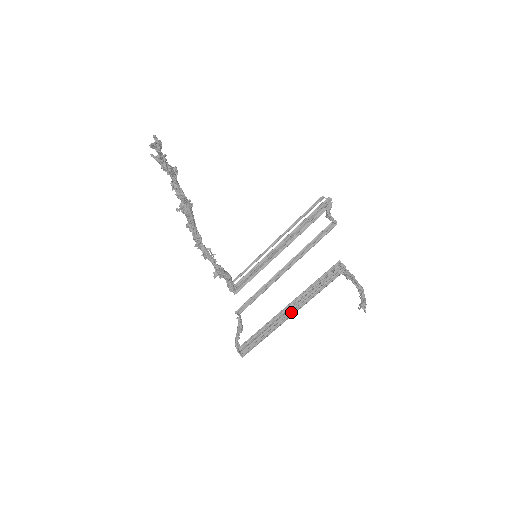
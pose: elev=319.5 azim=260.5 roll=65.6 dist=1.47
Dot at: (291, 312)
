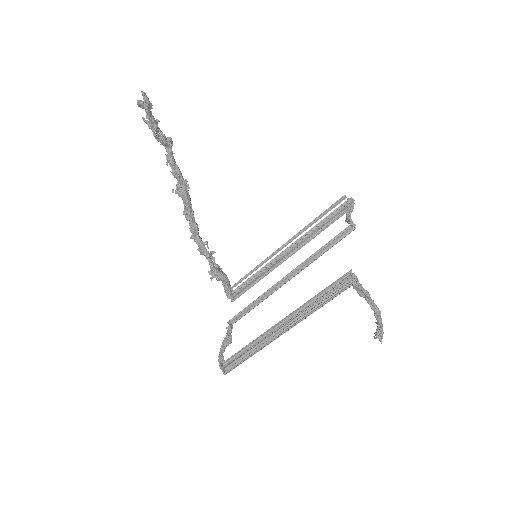
Dot at: (286, 327)
